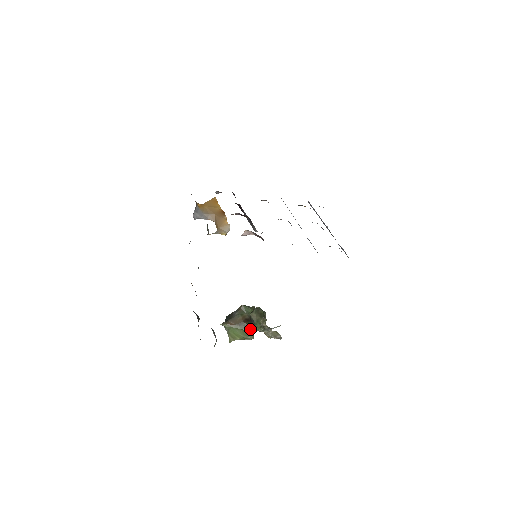
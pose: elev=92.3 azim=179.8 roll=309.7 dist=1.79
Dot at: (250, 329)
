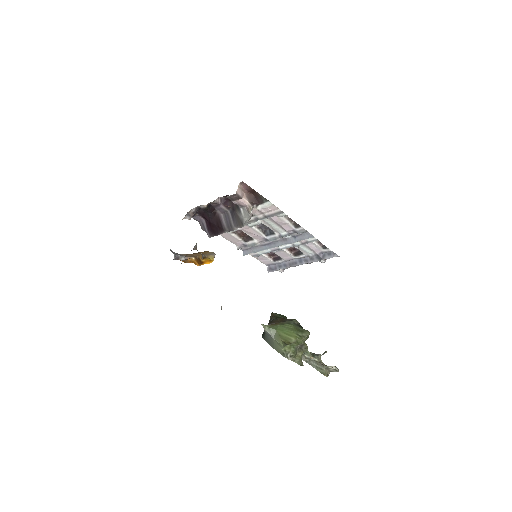
Dot at: (299, 325)
